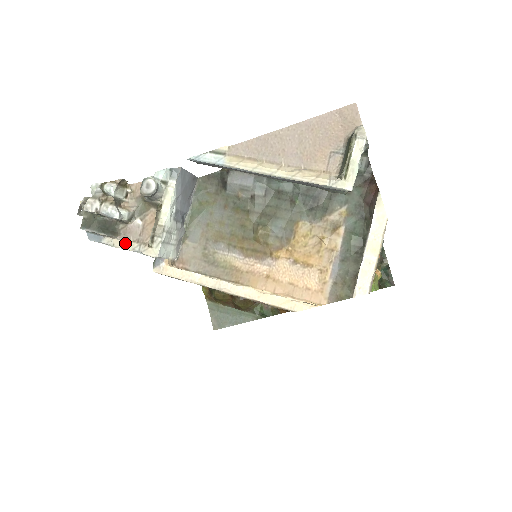
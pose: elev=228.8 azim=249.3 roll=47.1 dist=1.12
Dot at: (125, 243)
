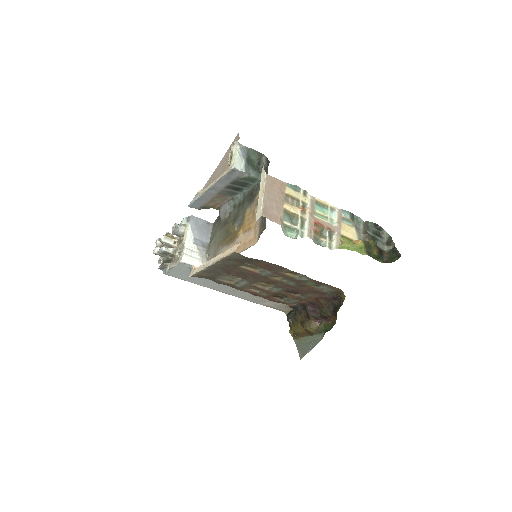
Dot at: (173, 264)
